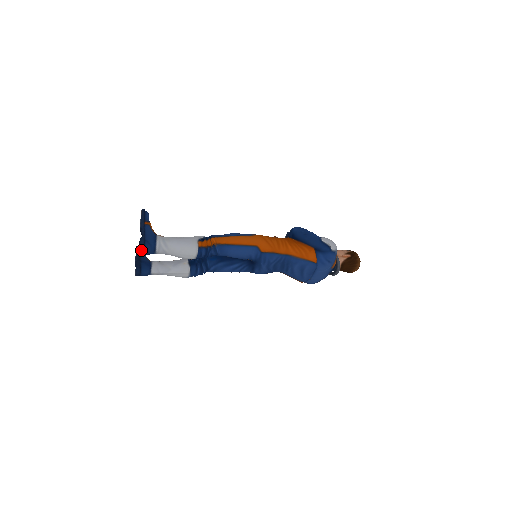
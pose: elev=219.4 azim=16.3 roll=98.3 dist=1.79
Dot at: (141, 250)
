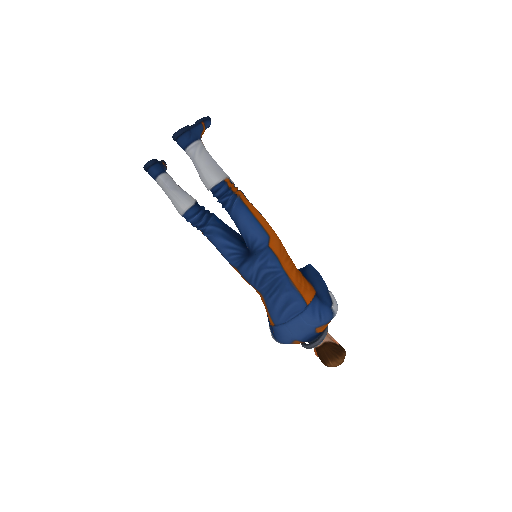
Dot at: (179, 132)
